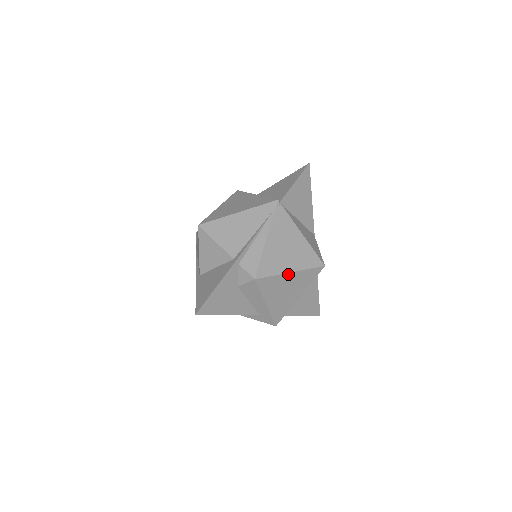
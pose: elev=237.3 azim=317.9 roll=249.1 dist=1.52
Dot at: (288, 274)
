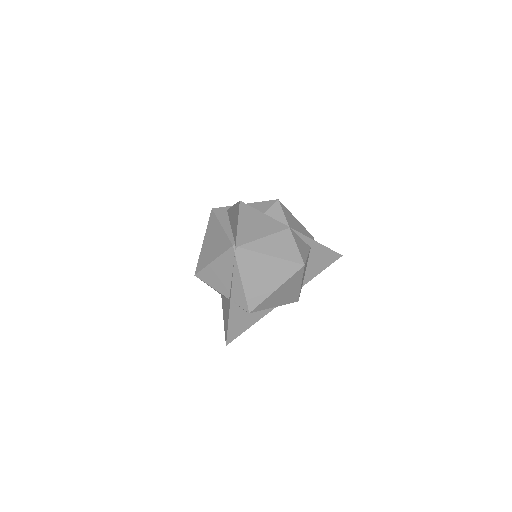
Dot at: (275, 291)
